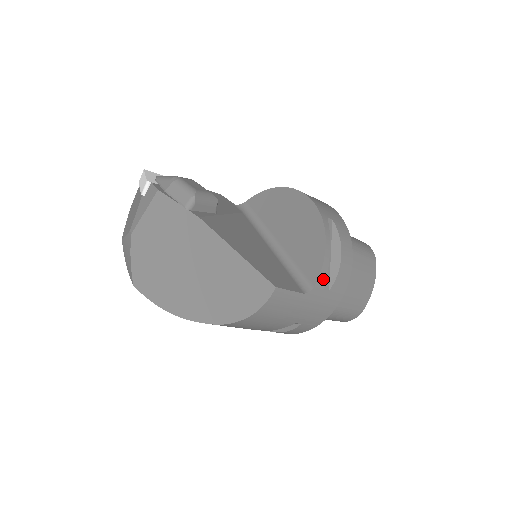
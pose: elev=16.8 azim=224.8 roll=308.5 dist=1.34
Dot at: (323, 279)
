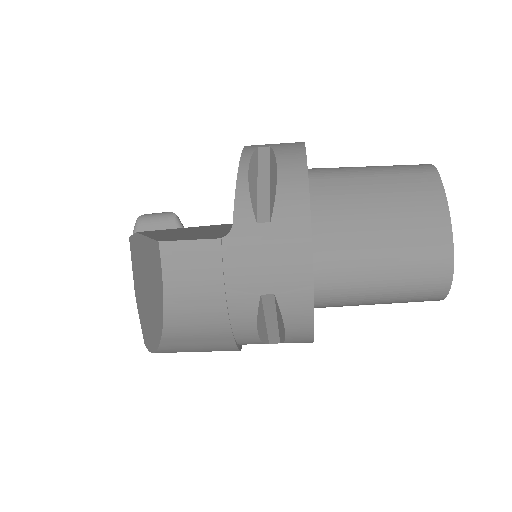
Dot at: (246, 209)
